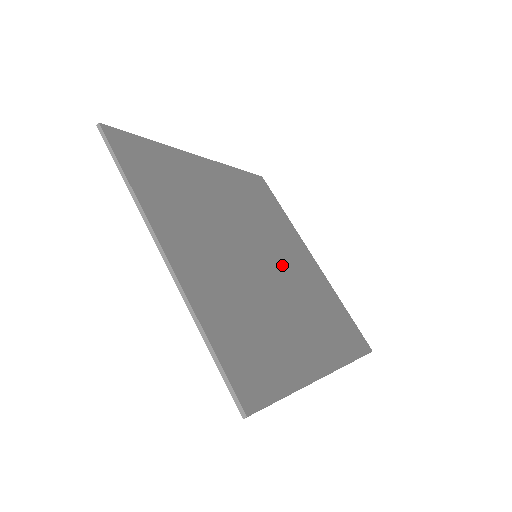
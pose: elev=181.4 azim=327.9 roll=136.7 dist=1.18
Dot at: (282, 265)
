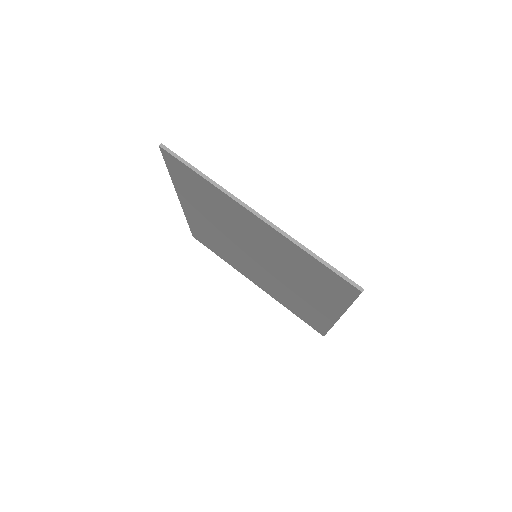
Dot at: occluded
